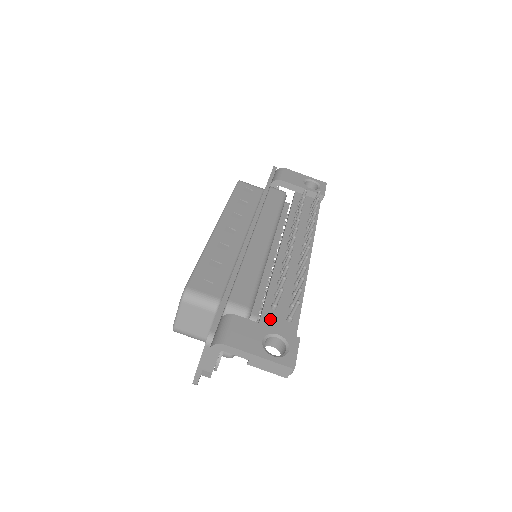
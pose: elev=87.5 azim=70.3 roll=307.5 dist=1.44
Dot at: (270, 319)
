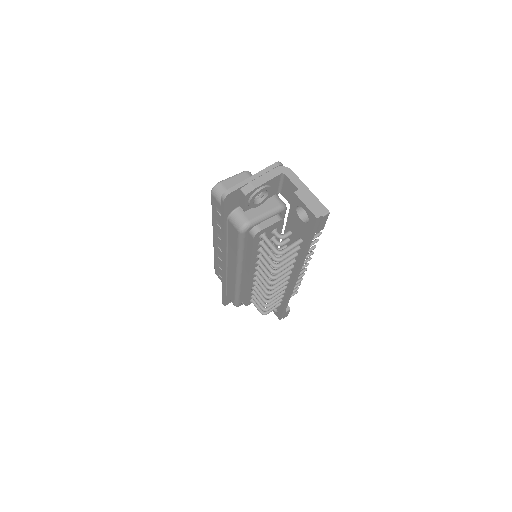
Dot at: occluded
